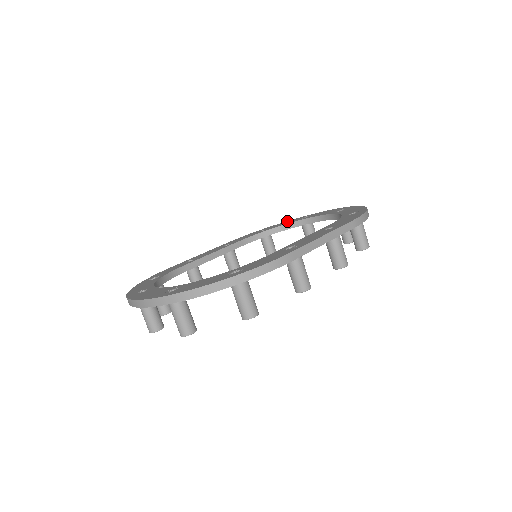
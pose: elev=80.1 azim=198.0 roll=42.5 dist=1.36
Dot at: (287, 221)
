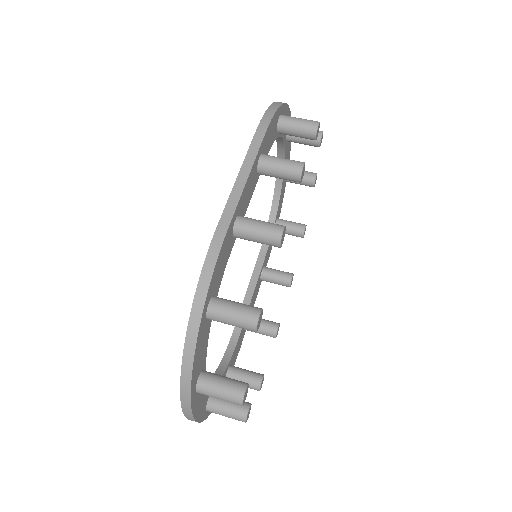
Dot at: occluded
